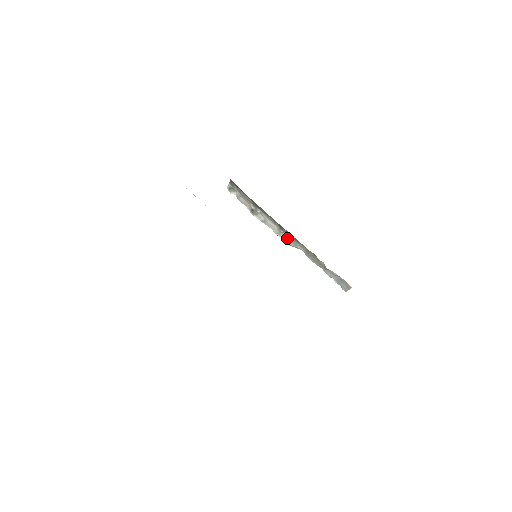
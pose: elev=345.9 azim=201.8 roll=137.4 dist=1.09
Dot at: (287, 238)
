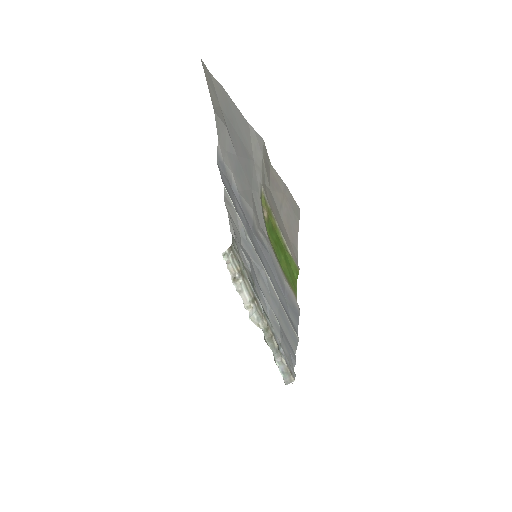
Dot at: (254, 312)
